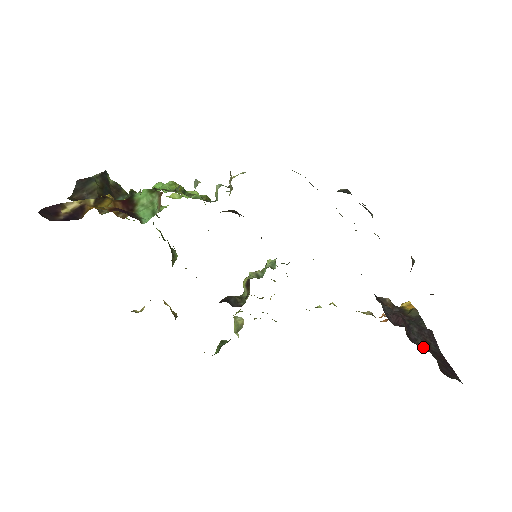
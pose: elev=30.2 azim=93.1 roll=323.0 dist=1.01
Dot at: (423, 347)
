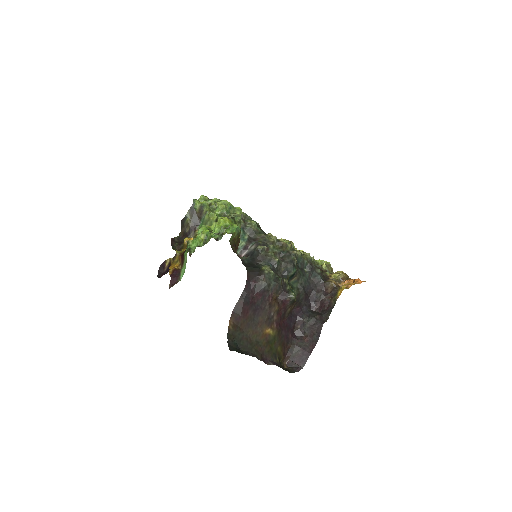
Dot at: (305, 338)
